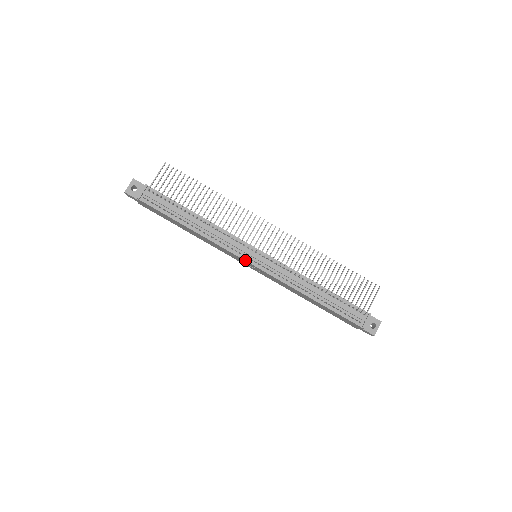
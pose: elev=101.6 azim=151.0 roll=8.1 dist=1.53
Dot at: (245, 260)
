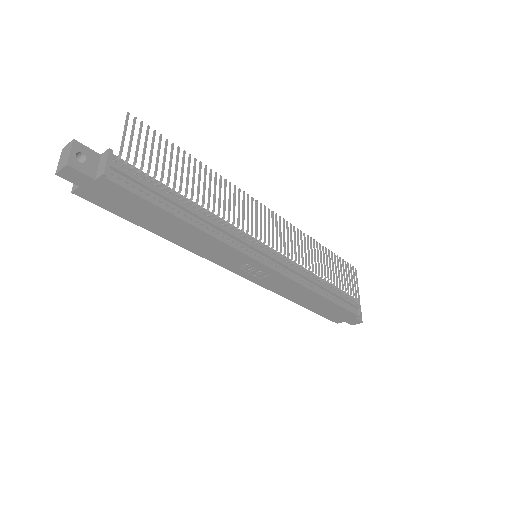
Dot at: (259, 261)
